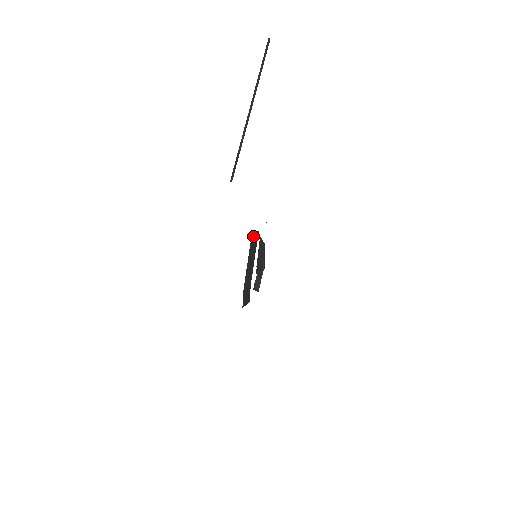
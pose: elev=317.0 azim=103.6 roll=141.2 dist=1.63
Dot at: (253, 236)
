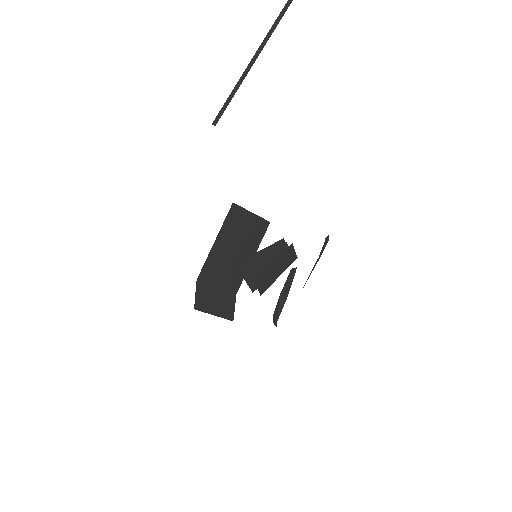
Dot at: (241, 215)
